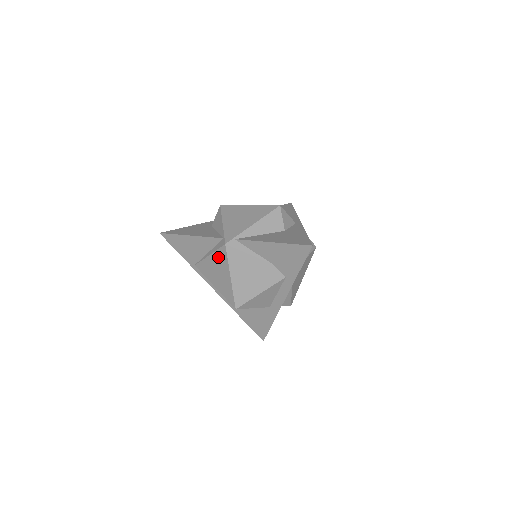
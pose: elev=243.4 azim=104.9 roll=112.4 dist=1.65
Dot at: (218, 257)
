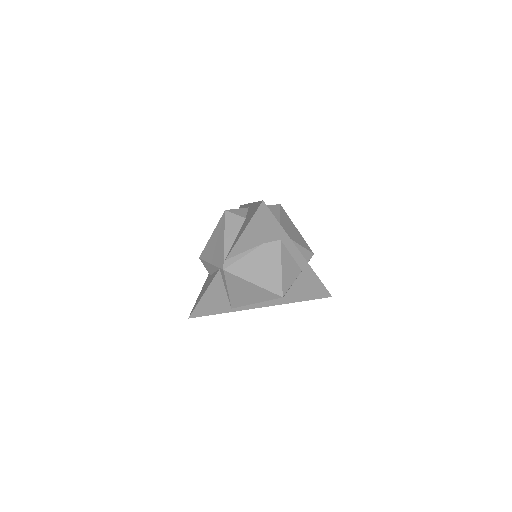
Dot at: (232, 283)
